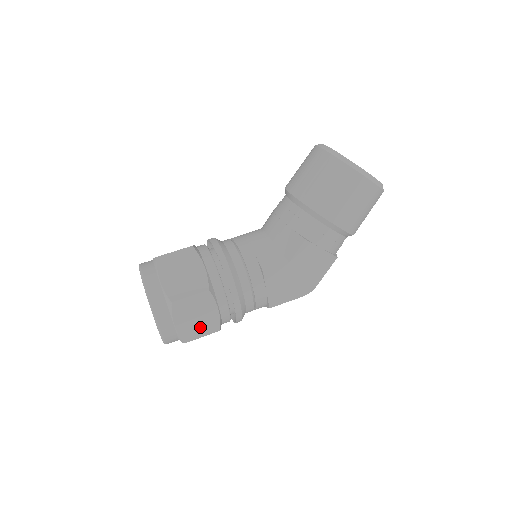
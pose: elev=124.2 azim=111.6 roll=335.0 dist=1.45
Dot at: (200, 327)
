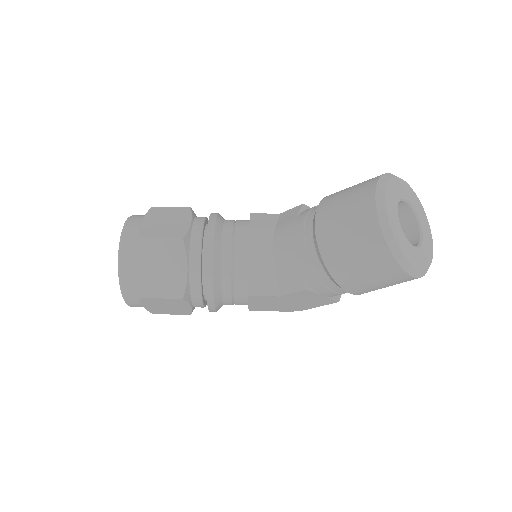
Dot at: (170, 311)
